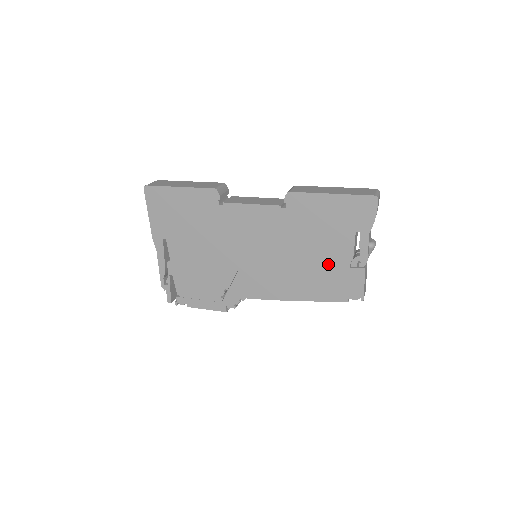
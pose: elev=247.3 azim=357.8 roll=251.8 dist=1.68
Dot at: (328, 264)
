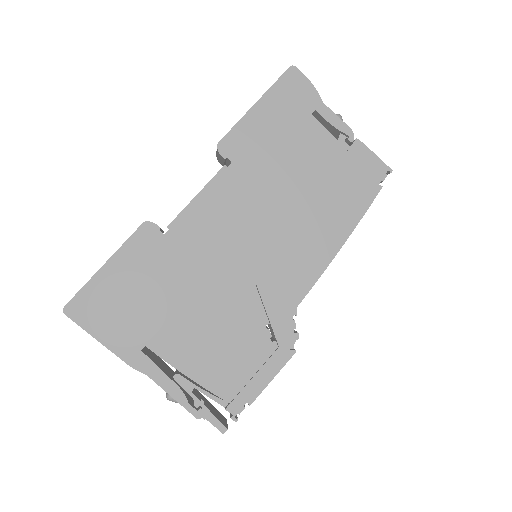
Dot at: (325, 172)
